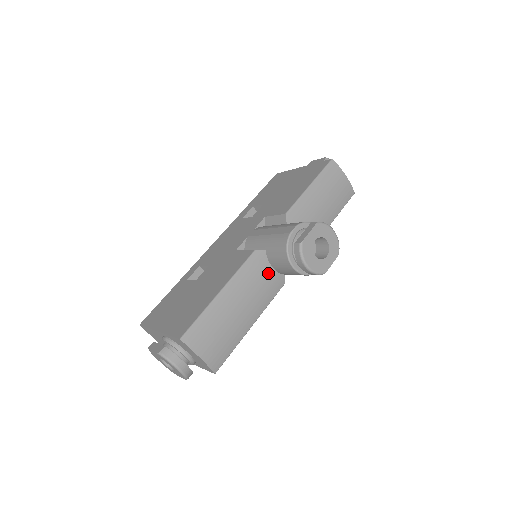
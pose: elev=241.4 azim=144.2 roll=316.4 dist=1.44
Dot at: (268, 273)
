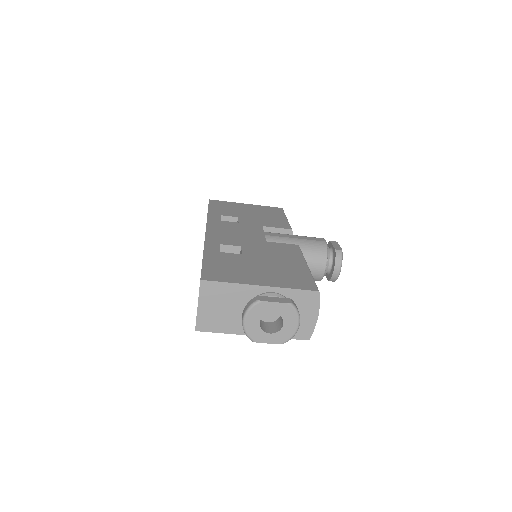
Dot at: occluded
